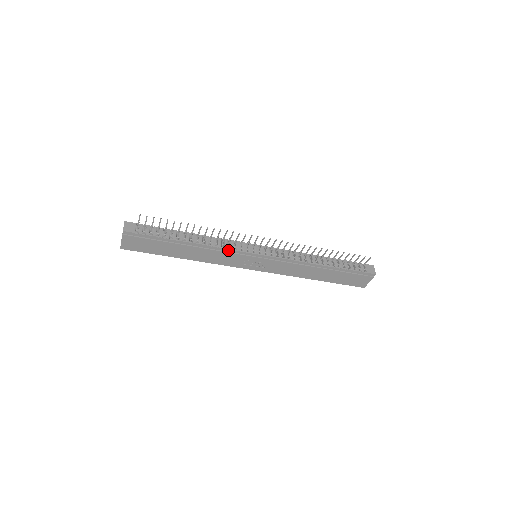
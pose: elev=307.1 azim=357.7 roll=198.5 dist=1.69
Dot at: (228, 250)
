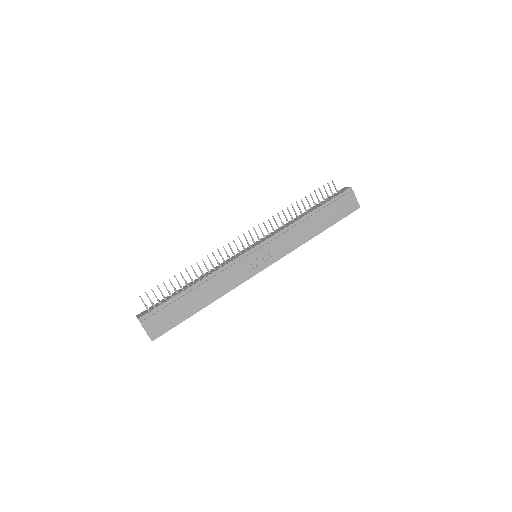
Dot at: (228, 265)
